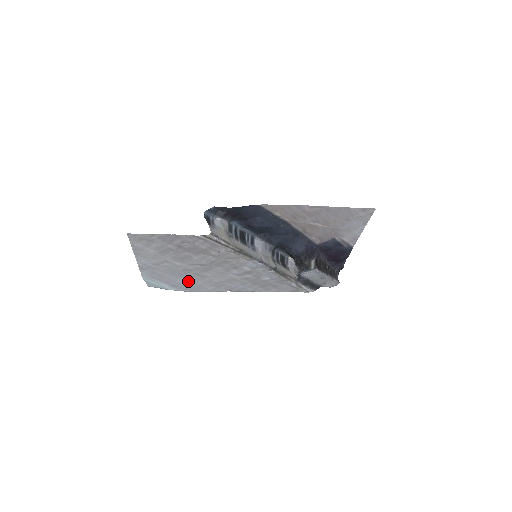
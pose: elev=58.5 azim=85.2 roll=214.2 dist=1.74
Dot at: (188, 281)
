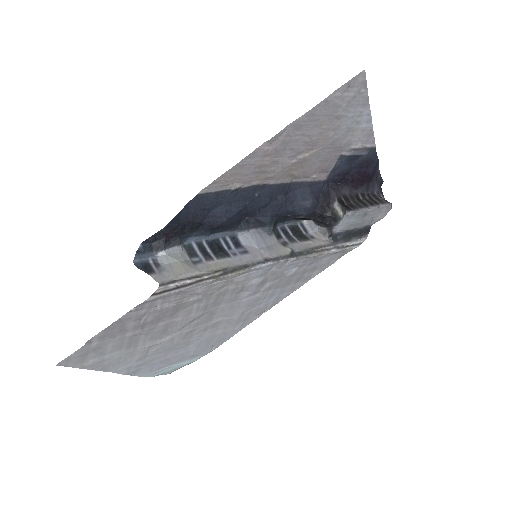
Dot at: (203, 341)
